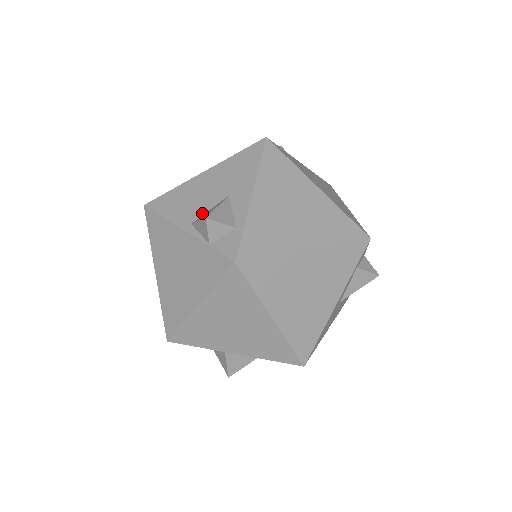
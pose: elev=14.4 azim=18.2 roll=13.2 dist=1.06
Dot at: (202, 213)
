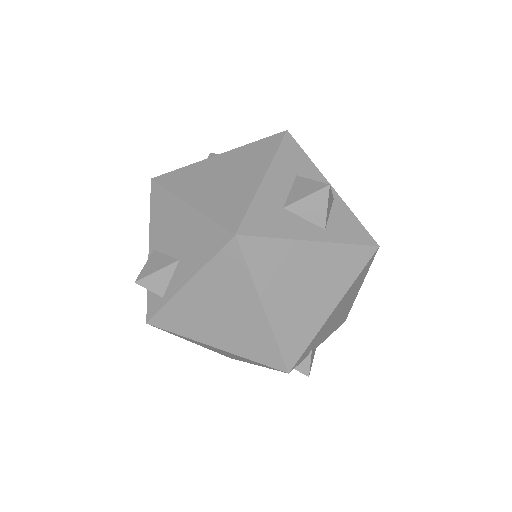
Dot at: (162, 250)
